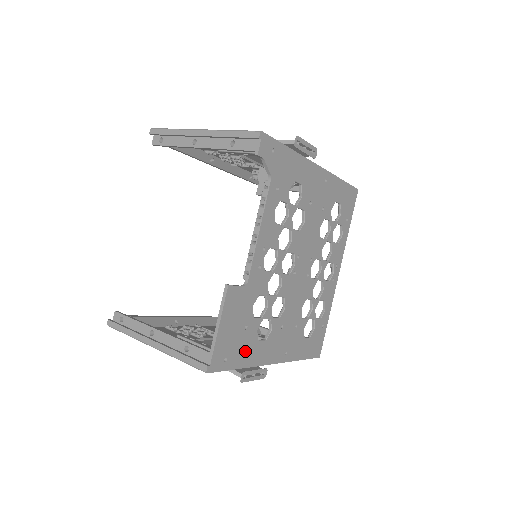
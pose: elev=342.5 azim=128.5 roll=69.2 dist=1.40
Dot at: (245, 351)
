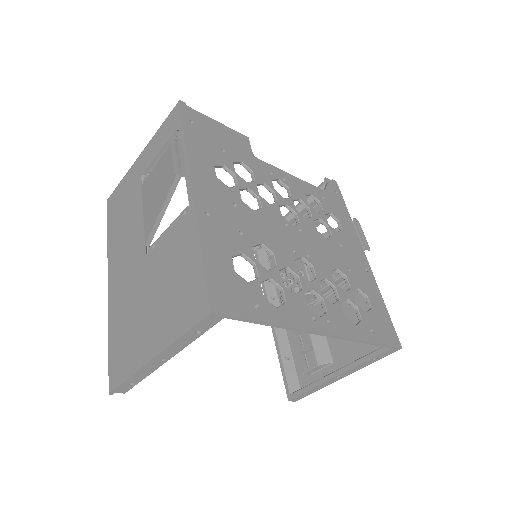
Dot at: (202, 147)
